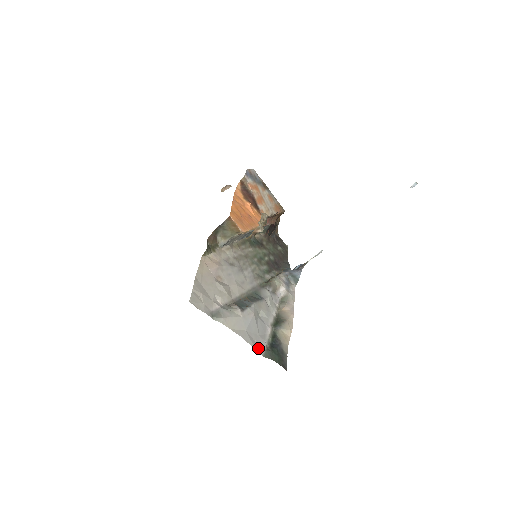
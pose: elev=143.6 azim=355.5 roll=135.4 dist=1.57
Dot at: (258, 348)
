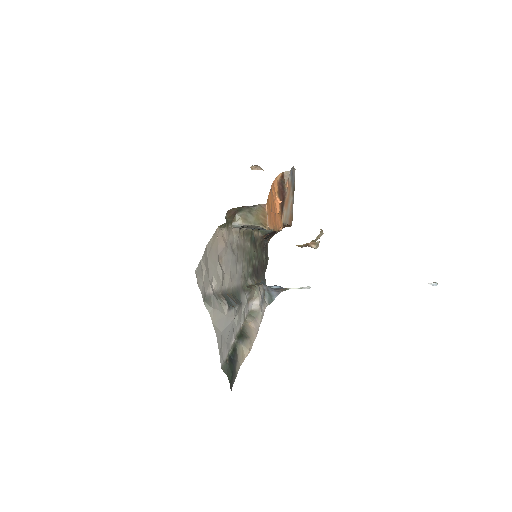
Dot at: (221, 356)
